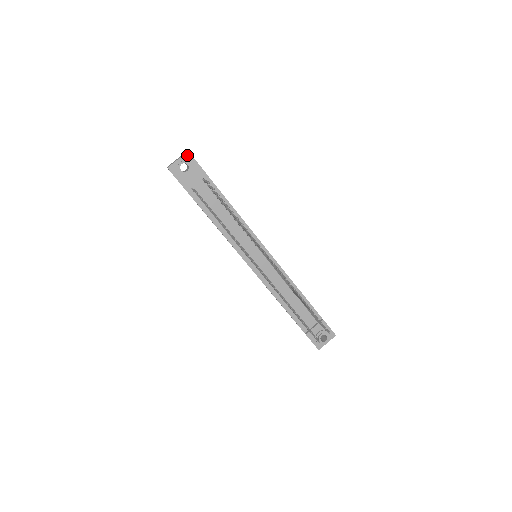
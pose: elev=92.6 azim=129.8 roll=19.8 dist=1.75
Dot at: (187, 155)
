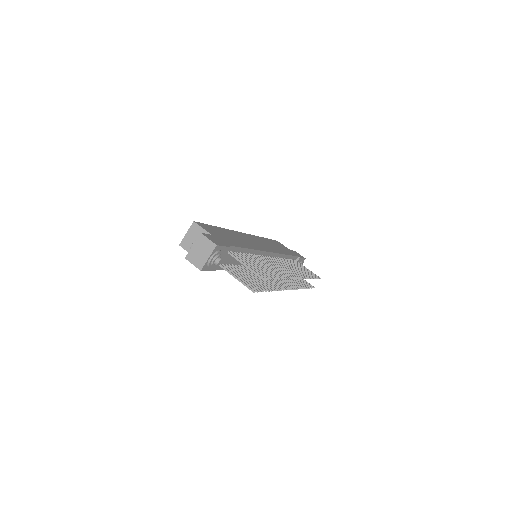
Dot at: (216, 249)
